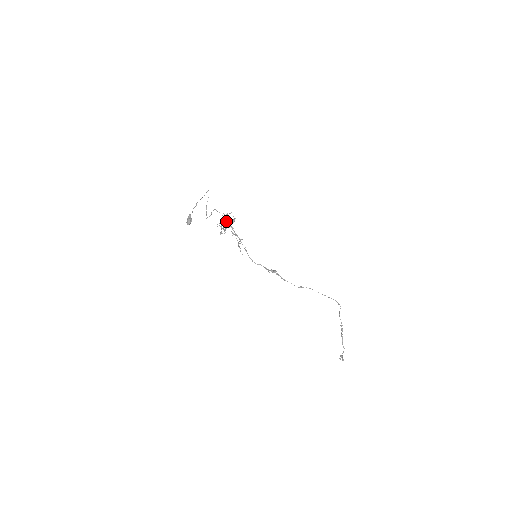
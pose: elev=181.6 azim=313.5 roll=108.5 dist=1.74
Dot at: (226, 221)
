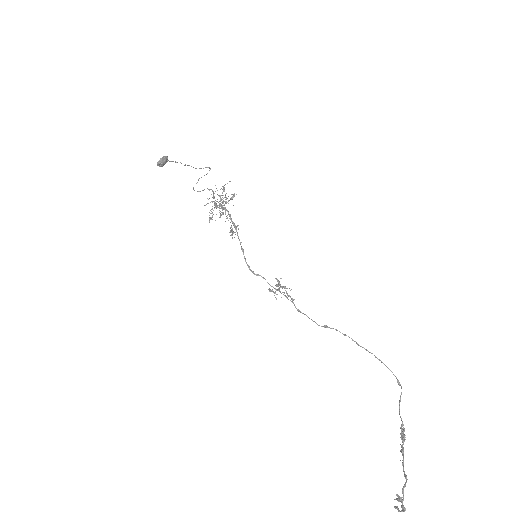
Dot at: (223, 202)
